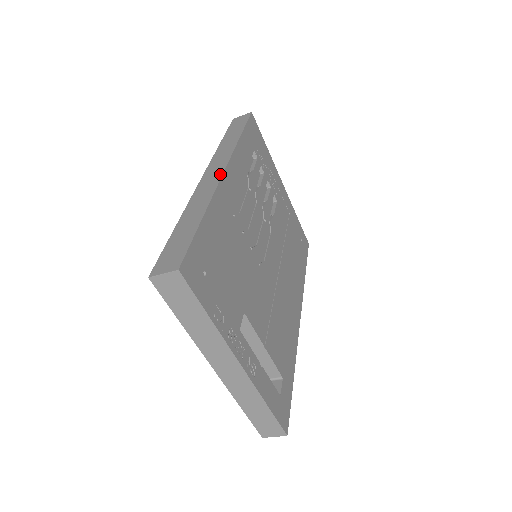
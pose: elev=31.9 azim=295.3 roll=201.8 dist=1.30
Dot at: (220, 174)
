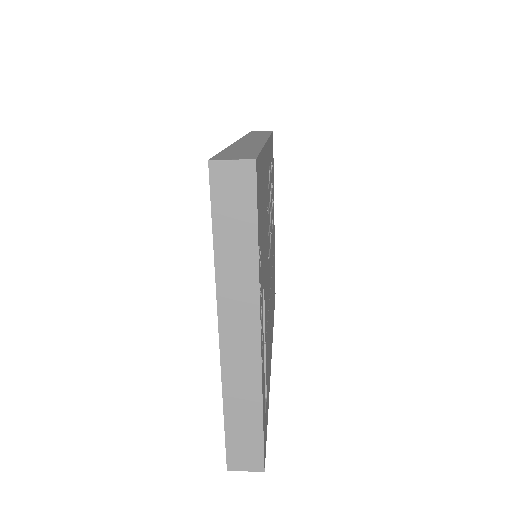
Dot at: (264, 140)
